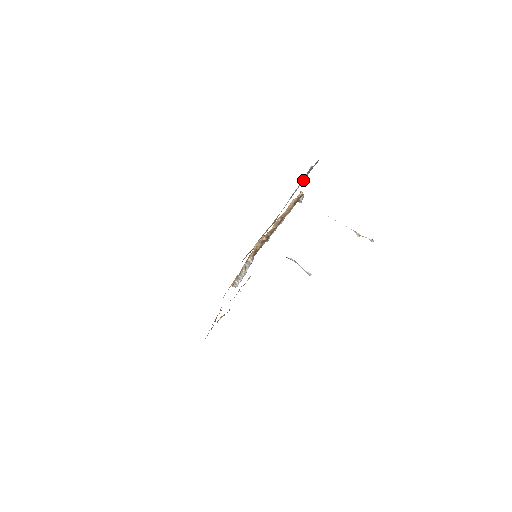
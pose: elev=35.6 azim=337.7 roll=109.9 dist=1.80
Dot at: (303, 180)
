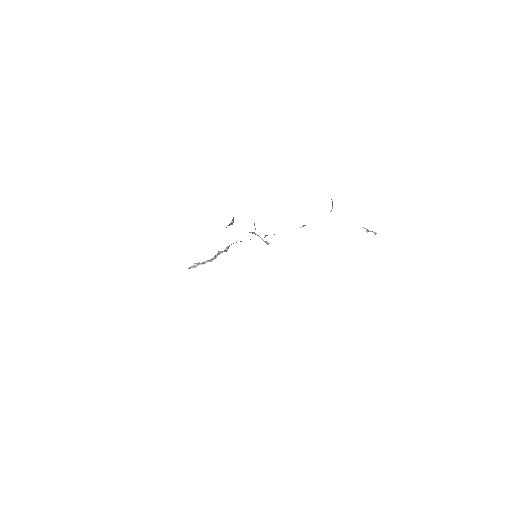
Dot at: occluded
